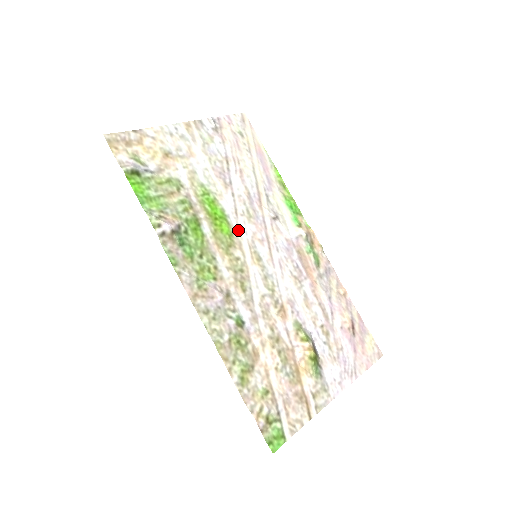
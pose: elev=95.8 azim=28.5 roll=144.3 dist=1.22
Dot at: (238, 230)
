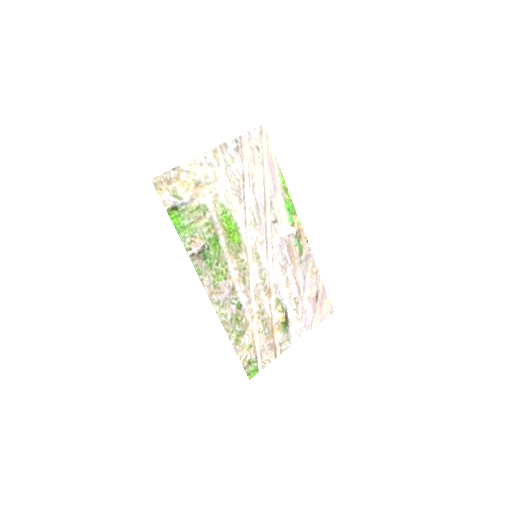
Dot at: (245, 238)
